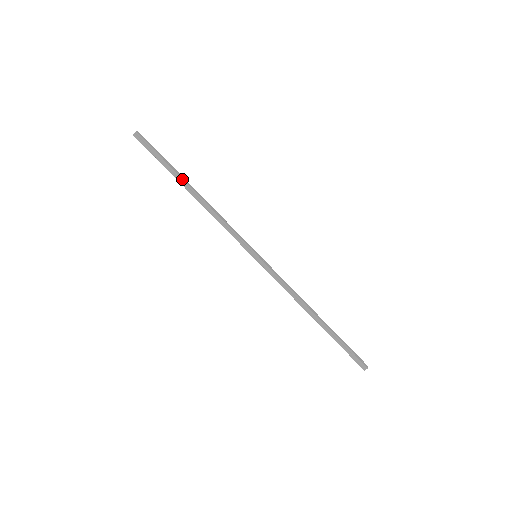
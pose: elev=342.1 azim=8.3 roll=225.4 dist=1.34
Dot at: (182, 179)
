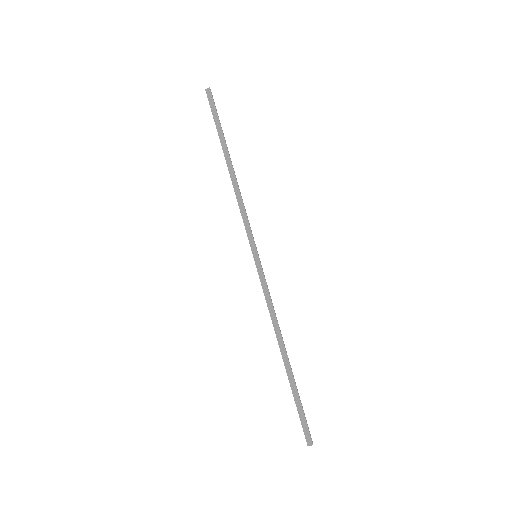
Dot at: (227, 147)
